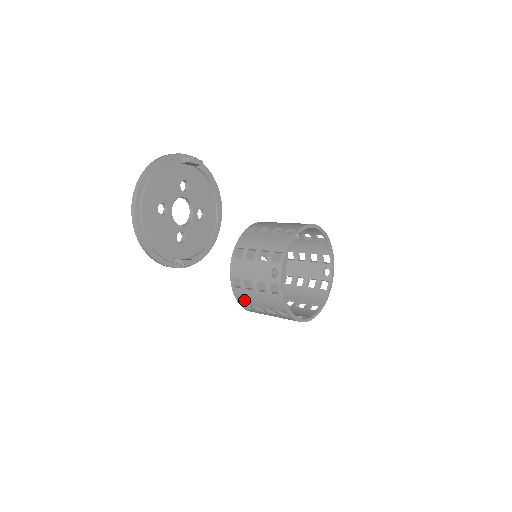
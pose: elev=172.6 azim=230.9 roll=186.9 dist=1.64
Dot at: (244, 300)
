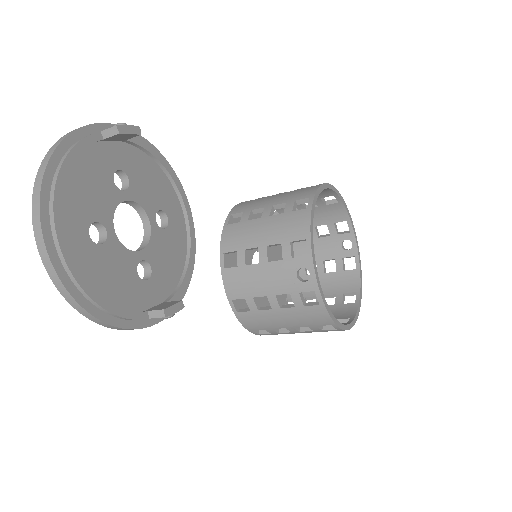
Dot at: (258, 326)
